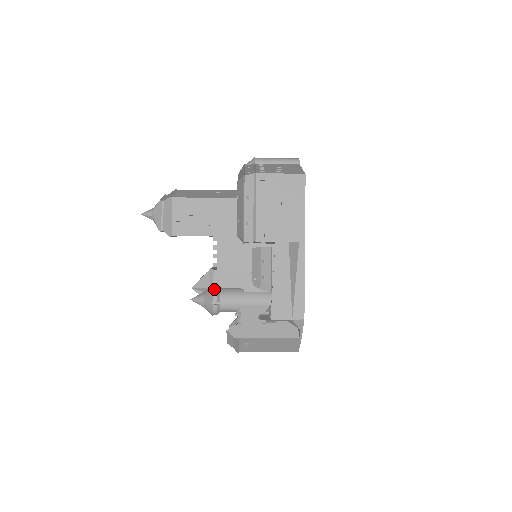
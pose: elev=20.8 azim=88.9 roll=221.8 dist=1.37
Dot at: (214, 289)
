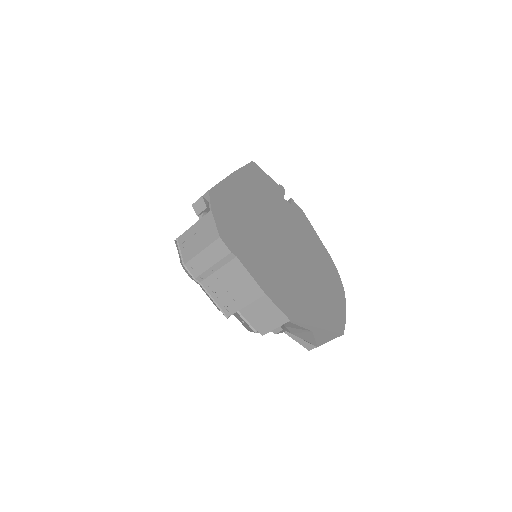
Dot at: occluded
